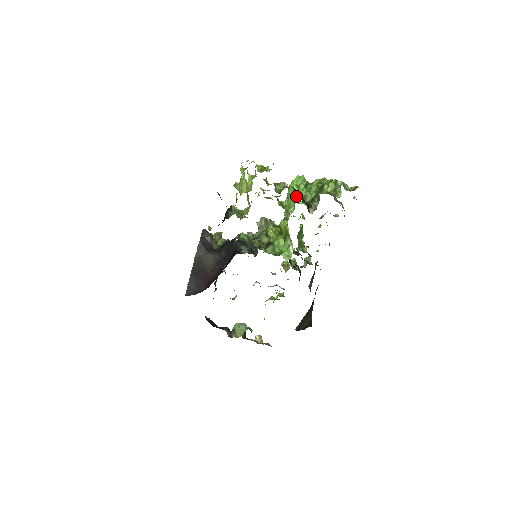
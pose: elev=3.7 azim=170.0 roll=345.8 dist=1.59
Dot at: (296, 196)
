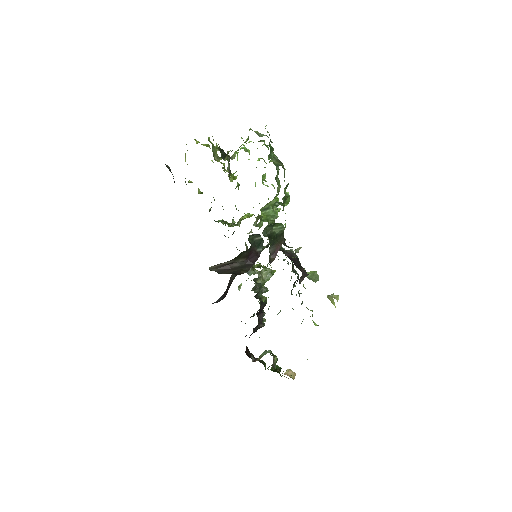
Dot at: occluded
